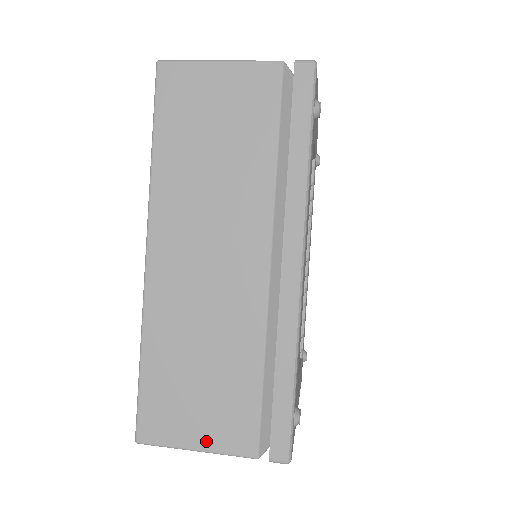
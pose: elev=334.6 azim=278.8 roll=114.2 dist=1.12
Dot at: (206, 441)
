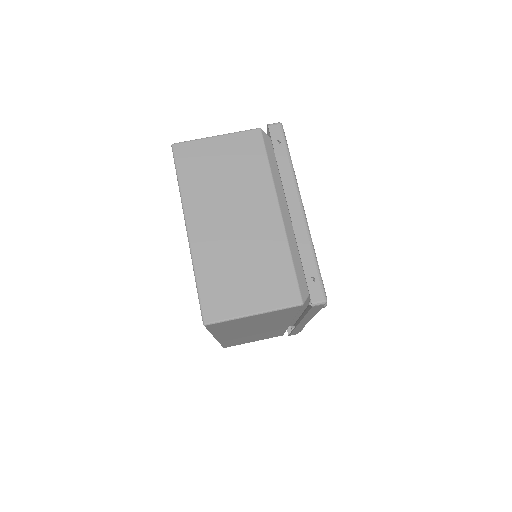
Dot at: (258, 340)
